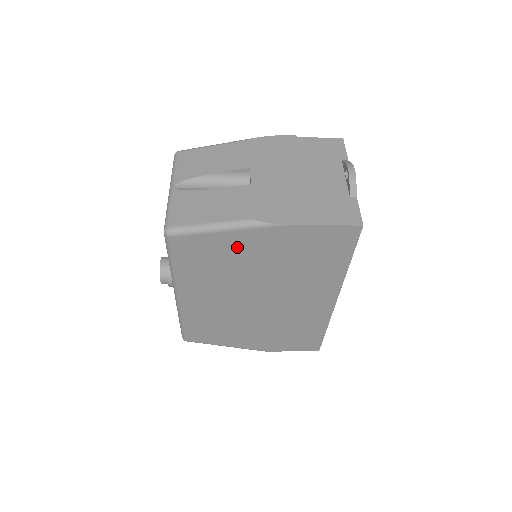
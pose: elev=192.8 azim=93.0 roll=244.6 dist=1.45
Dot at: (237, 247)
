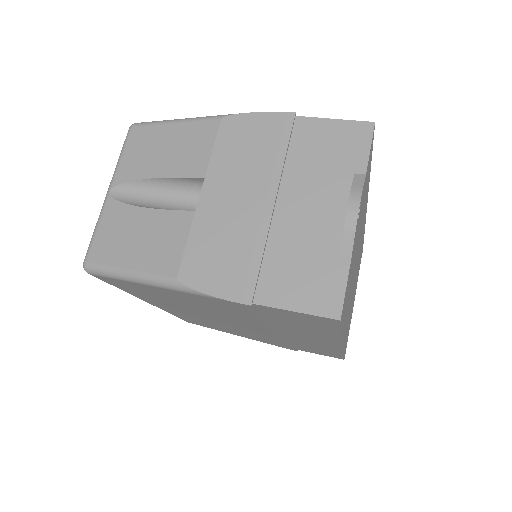
Dot at: (175, 296)
